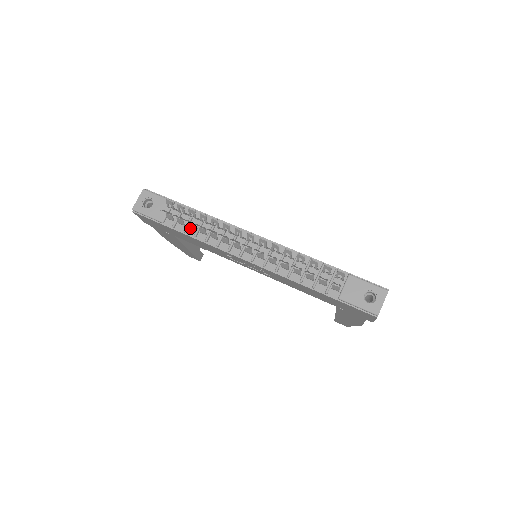
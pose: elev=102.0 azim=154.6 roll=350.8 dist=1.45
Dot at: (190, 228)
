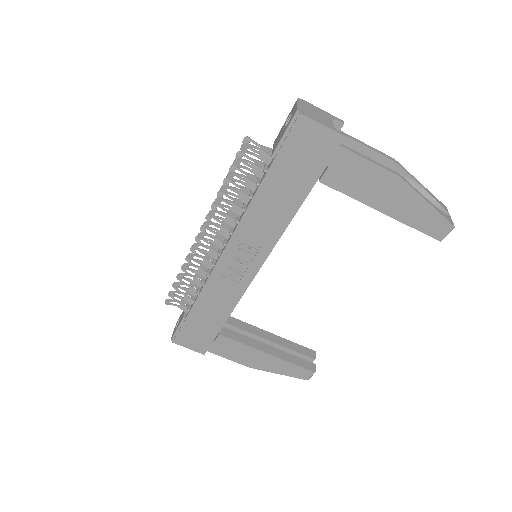
Dot at: occluded
